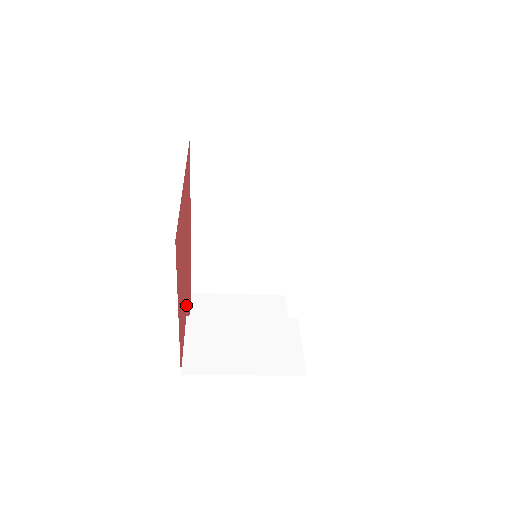
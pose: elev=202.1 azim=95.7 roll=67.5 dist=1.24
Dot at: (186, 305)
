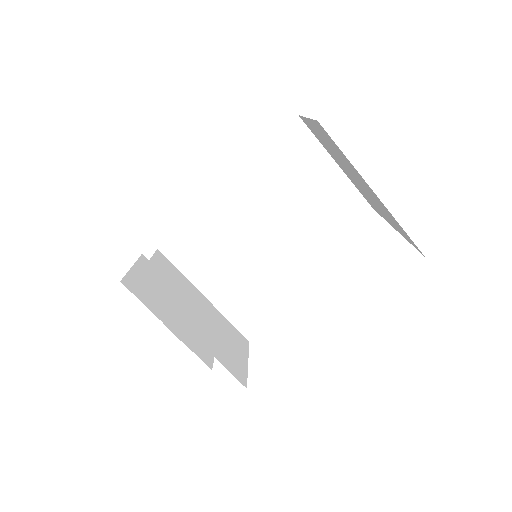
Dot at: occluded
